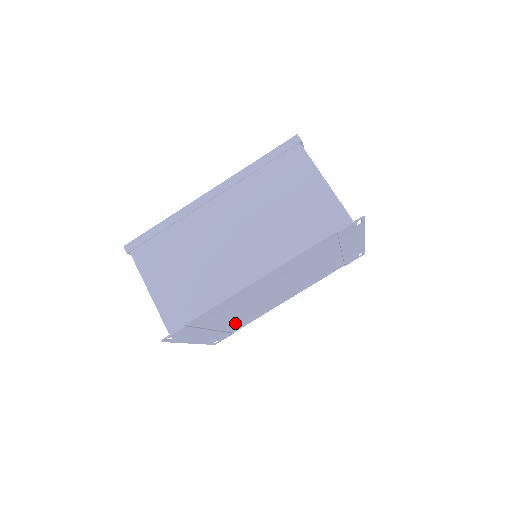
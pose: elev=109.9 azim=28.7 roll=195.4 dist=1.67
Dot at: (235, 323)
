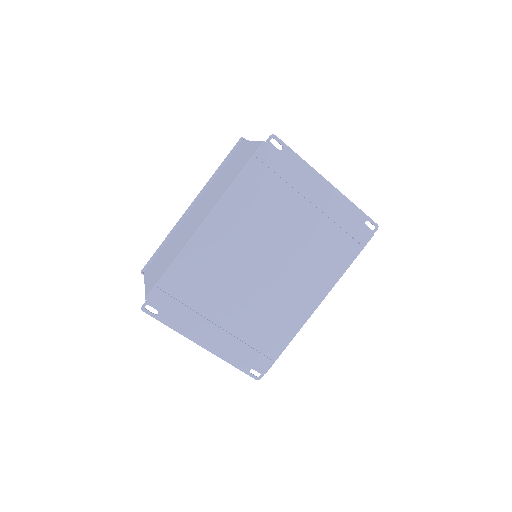
Dot at: (254, 330)
